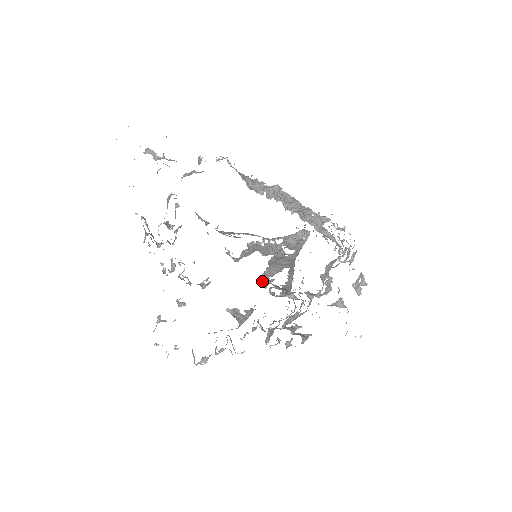
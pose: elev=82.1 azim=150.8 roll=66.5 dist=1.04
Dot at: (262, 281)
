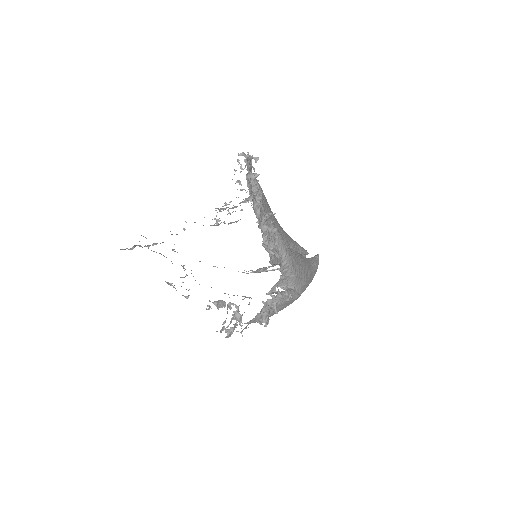
Dot at: occluded
